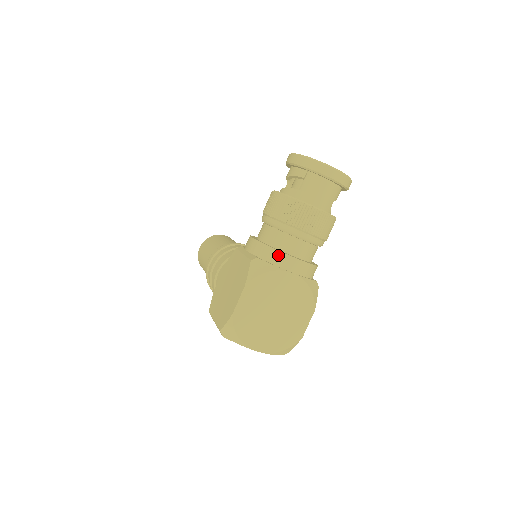
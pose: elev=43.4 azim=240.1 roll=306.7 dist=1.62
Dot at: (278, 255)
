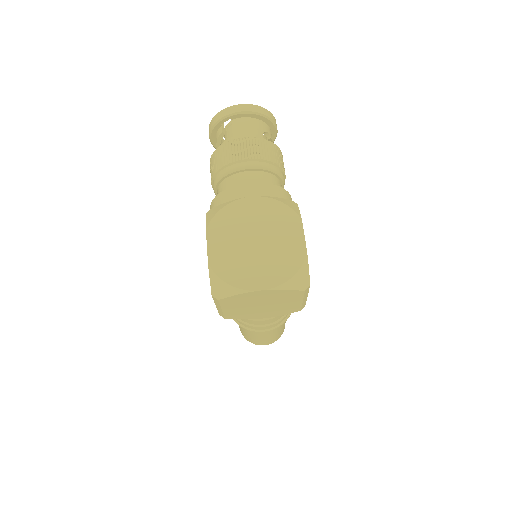
Dot at: (228, 192)
